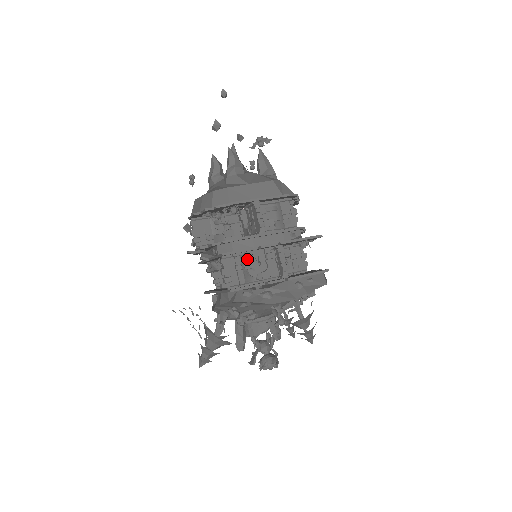
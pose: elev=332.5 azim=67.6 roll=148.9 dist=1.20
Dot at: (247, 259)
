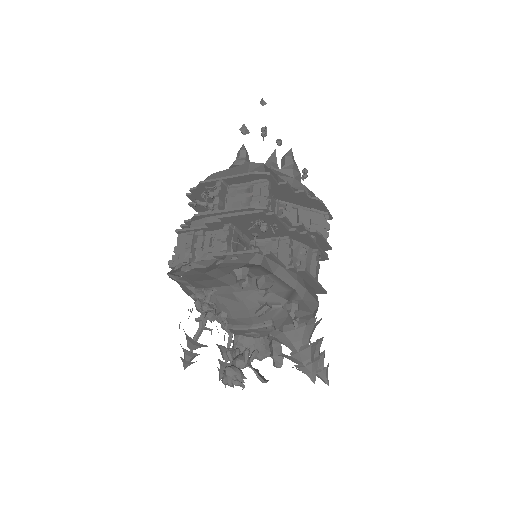
Dot at: (199, 238)
